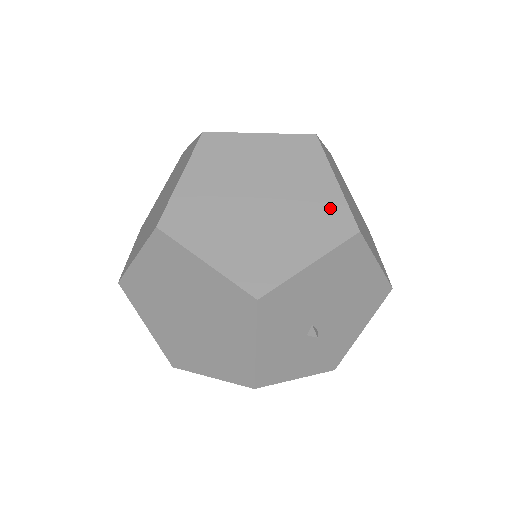
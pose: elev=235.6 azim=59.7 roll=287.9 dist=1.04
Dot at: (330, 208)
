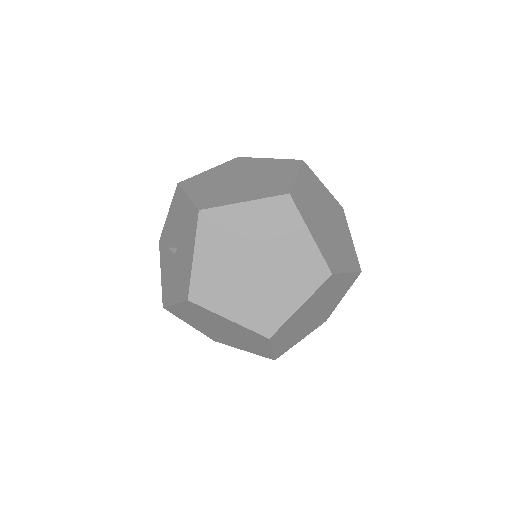
Dot at: (329, 313)
